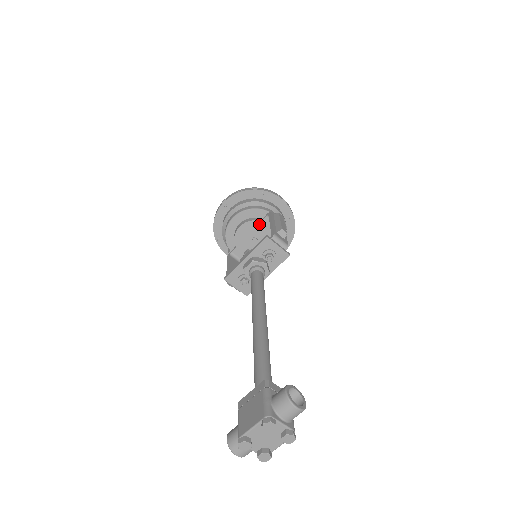
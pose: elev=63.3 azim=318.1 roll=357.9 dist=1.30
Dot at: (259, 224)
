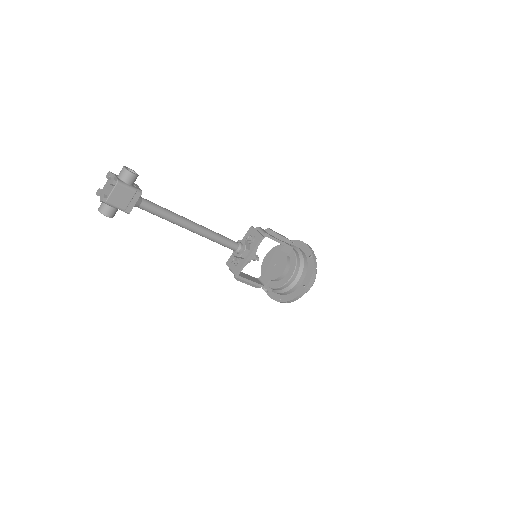
Dot at: (278, 252)
